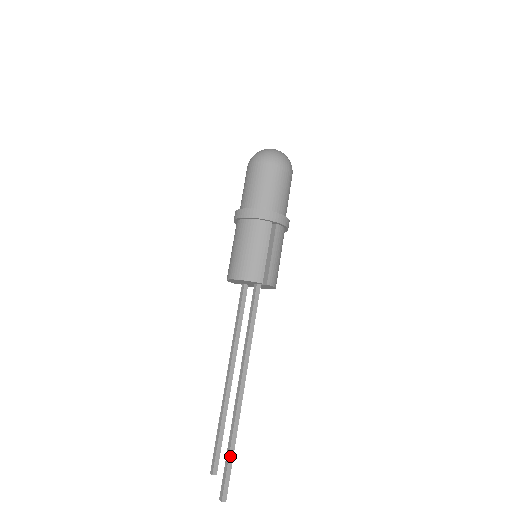
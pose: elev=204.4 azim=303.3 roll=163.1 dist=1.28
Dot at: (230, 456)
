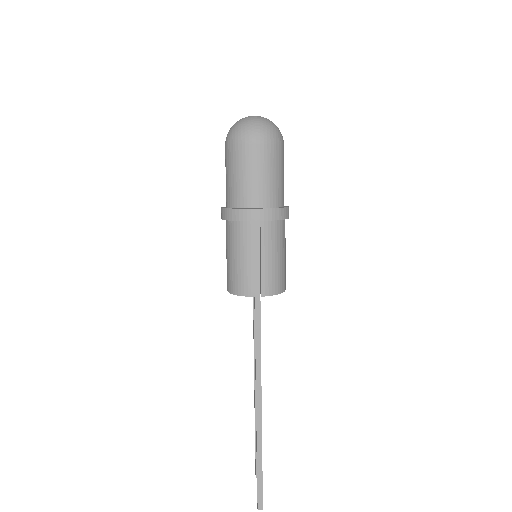
Dot at: (258, 470)
